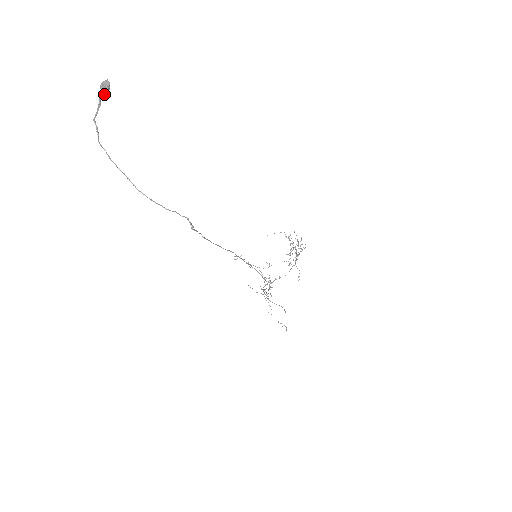
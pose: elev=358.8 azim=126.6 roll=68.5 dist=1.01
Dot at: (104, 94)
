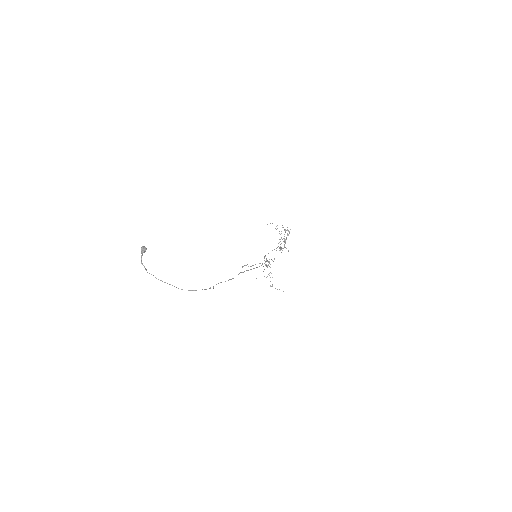
Dot at: (144, 252)
